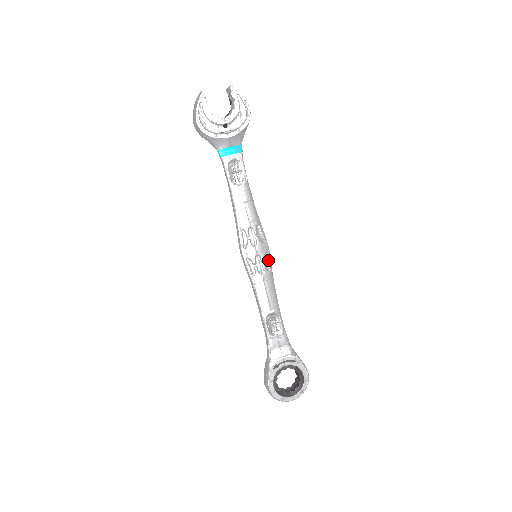
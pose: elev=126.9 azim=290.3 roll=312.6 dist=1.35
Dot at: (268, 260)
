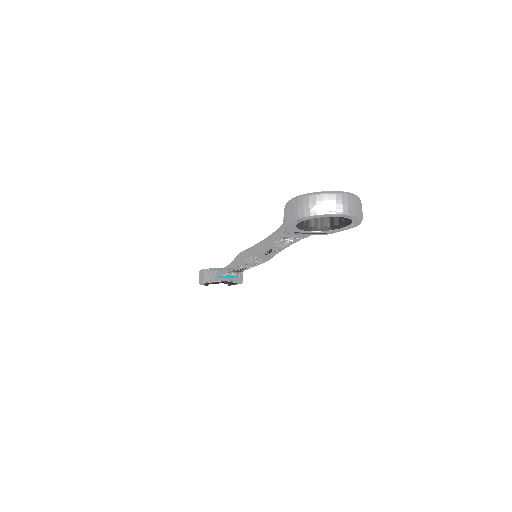
Dot at: occluded
